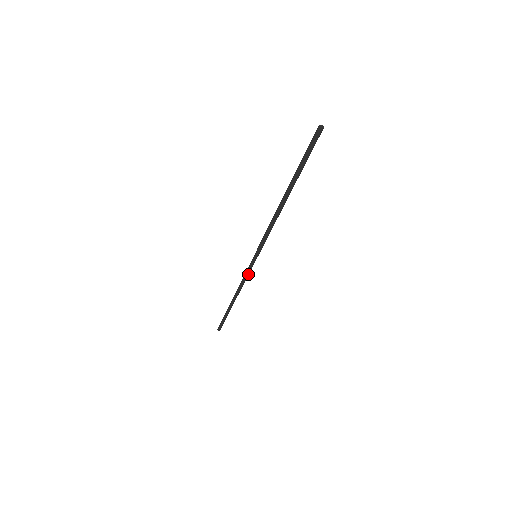
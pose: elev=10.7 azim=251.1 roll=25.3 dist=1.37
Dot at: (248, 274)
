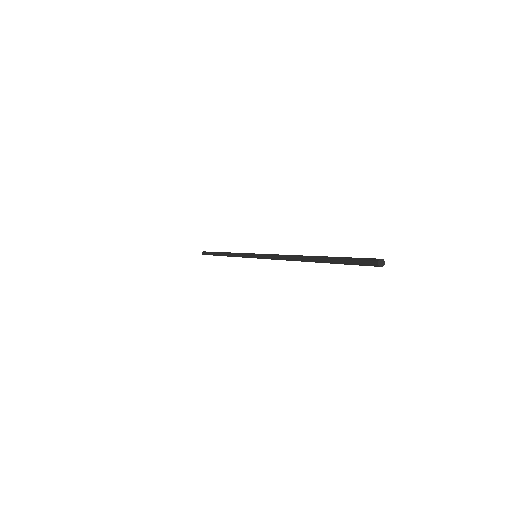
Dot at: (243, 257)
